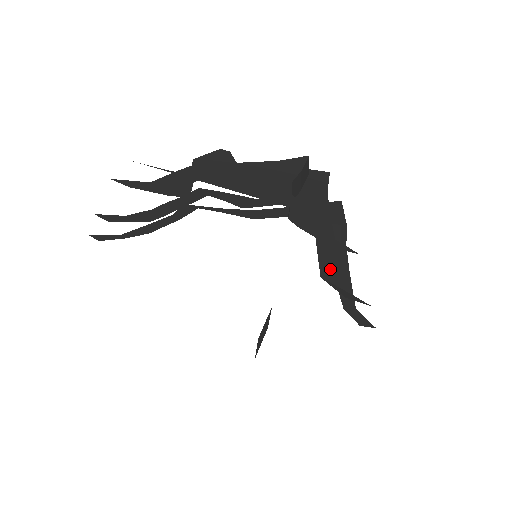
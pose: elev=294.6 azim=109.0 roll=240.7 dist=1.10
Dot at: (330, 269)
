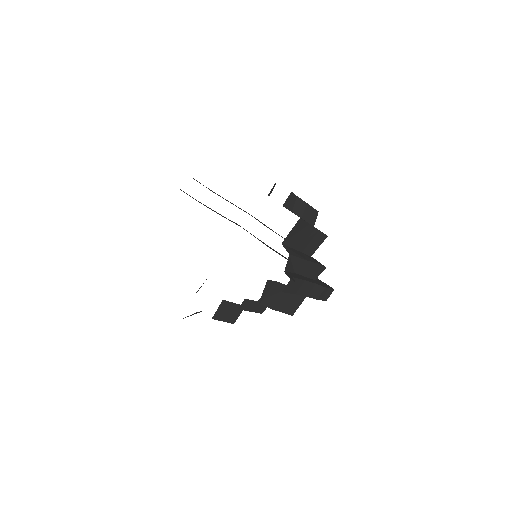
Dot at: (291, 250)
